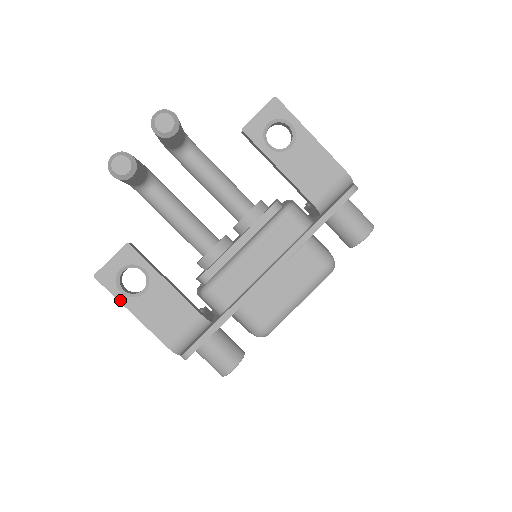
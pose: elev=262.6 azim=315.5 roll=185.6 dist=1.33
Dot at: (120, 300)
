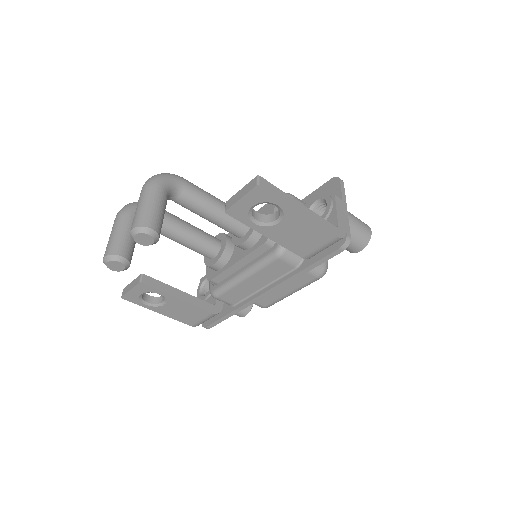
Dot at: (147, 308)
